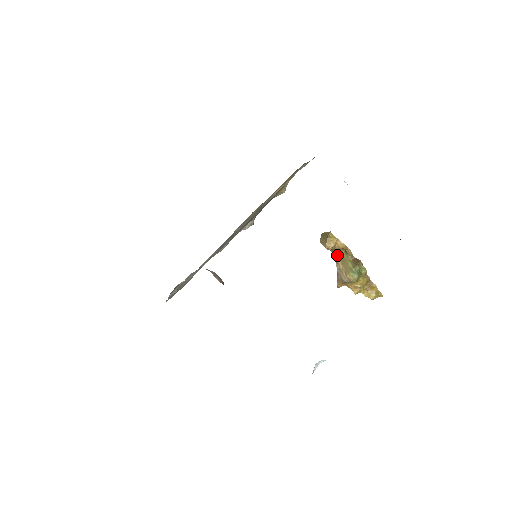
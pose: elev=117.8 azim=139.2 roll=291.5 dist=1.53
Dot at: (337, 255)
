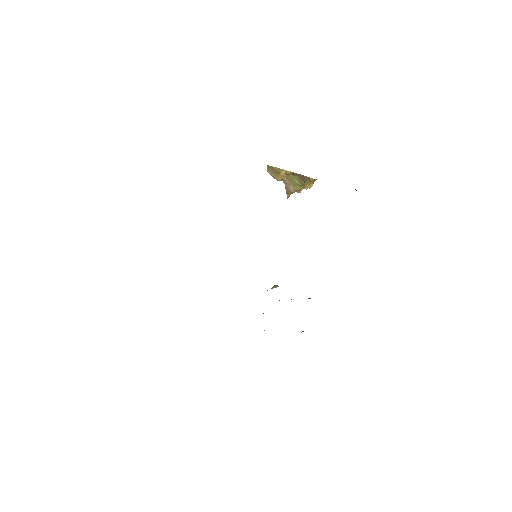
Dot at: occluded
